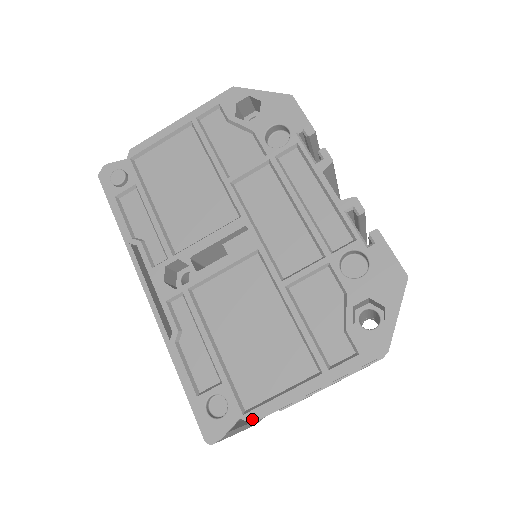
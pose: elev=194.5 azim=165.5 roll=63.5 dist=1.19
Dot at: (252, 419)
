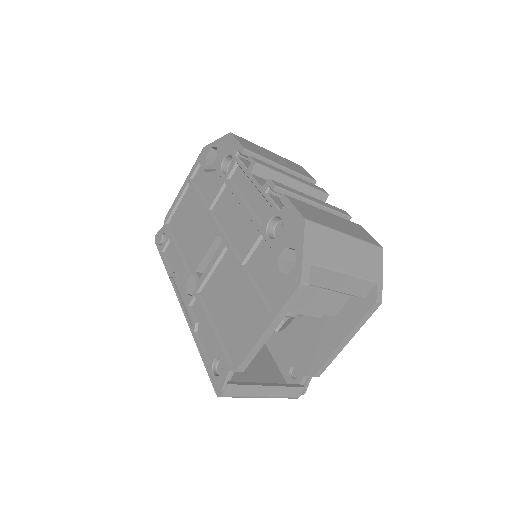
Dot at: (235, 368)
